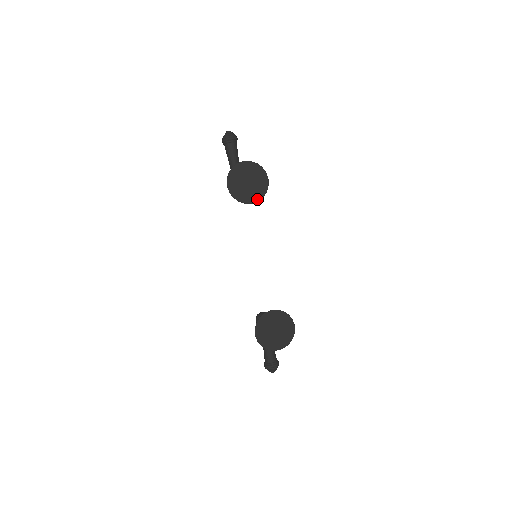
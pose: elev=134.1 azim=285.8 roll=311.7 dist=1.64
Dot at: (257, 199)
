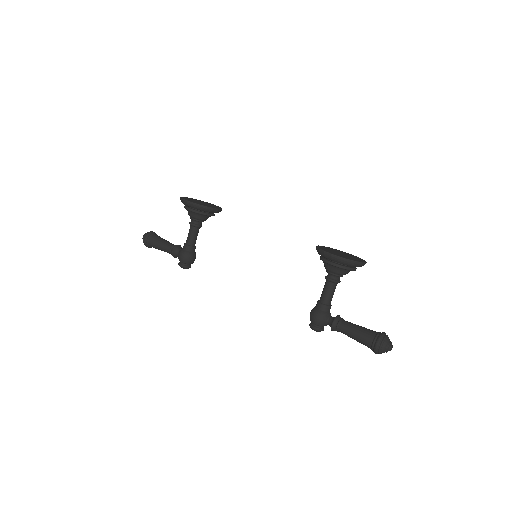
Dot at: (219, 208)
